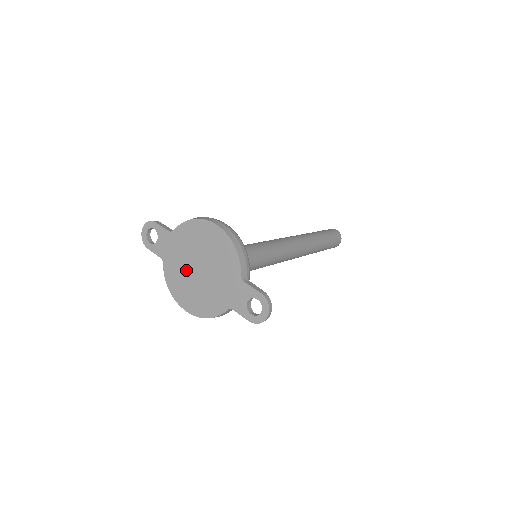
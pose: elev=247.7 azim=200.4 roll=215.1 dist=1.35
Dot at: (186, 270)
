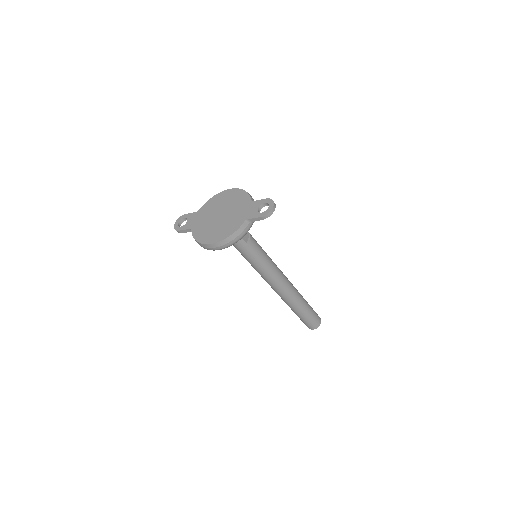
Dot at: (210, 222)
